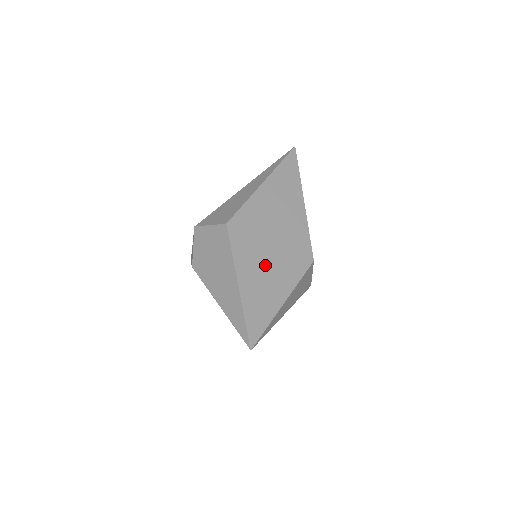
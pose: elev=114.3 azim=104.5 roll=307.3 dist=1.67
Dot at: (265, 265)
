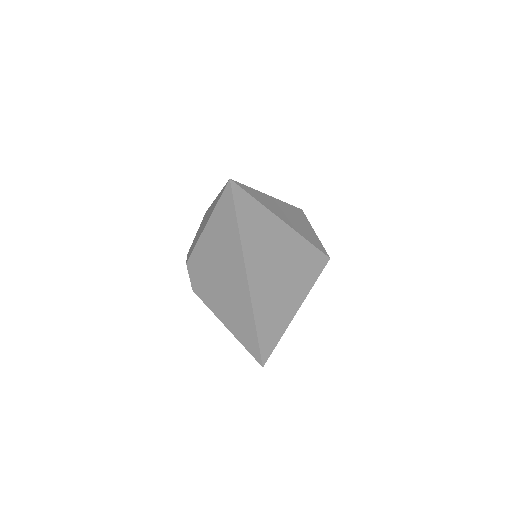
Dot at: occluded
